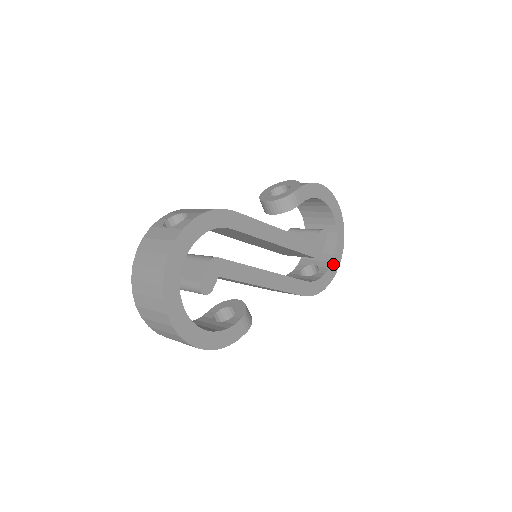
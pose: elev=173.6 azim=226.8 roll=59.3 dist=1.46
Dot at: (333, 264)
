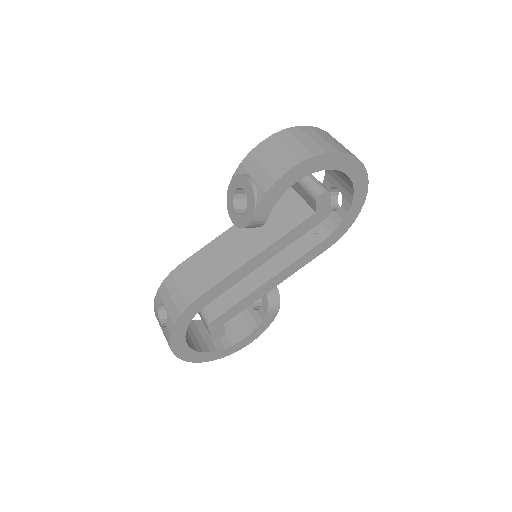
Dot at: (356, 196)
